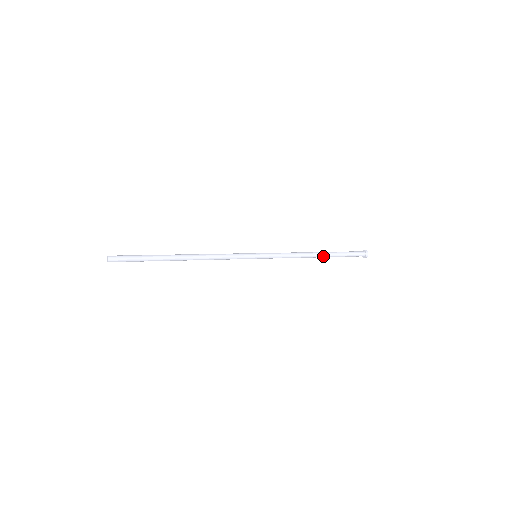
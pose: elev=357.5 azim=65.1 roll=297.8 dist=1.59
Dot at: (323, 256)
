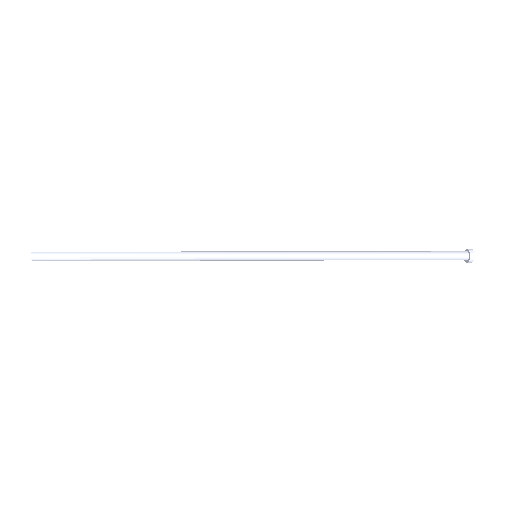
Dot at: (379, 259)
